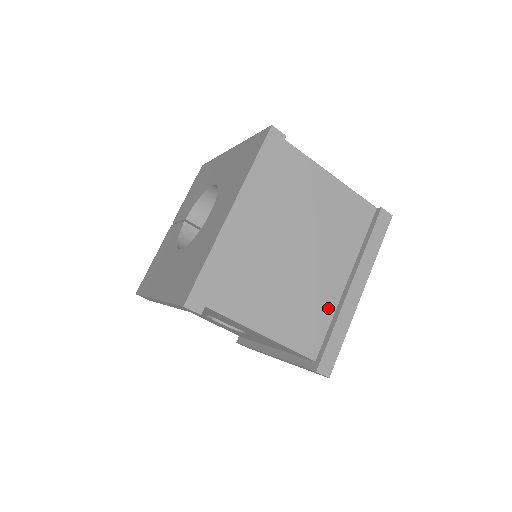
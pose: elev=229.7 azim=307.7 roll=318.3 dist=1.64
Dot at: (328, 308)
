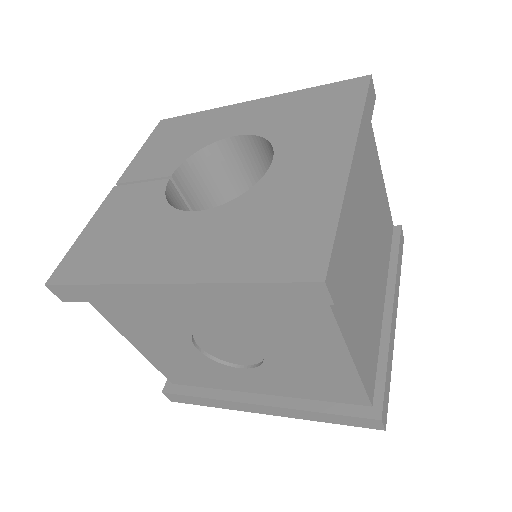
Dot at: (378, 333)
